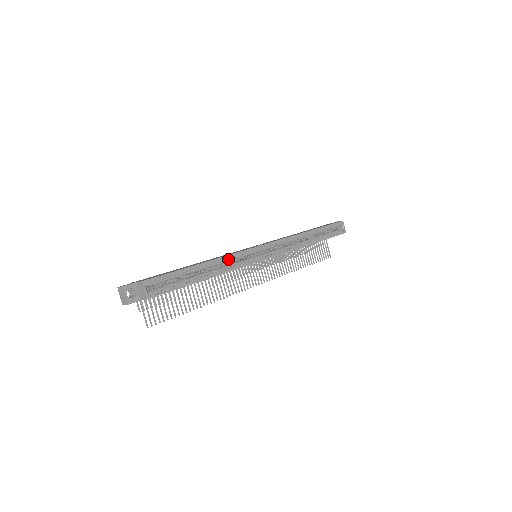
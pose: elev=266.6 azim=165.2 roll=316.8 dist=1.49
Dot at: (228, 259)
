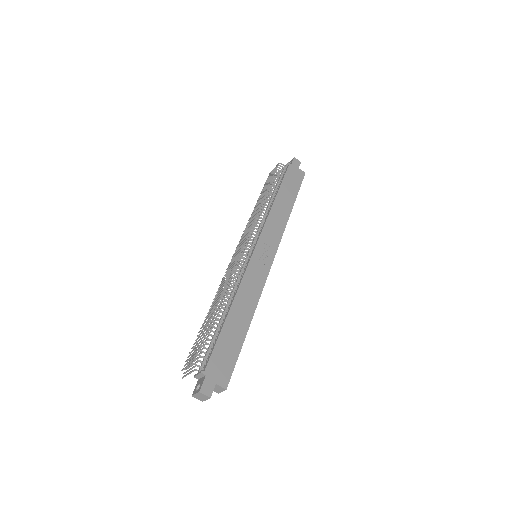
Dot at: (256, 298)
